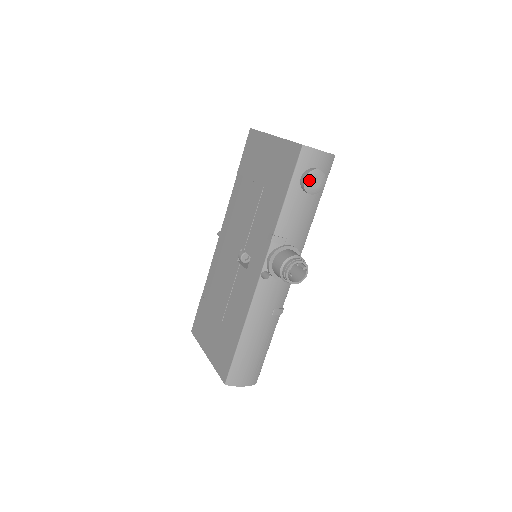
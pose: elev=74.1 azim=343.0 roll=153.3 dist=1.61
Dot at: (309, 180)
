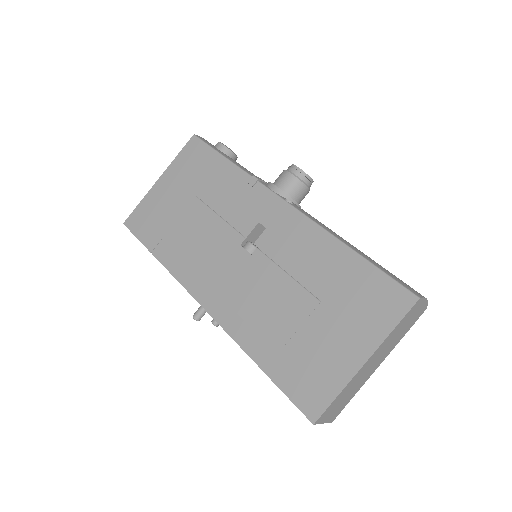
Dot at: (224, 145)
